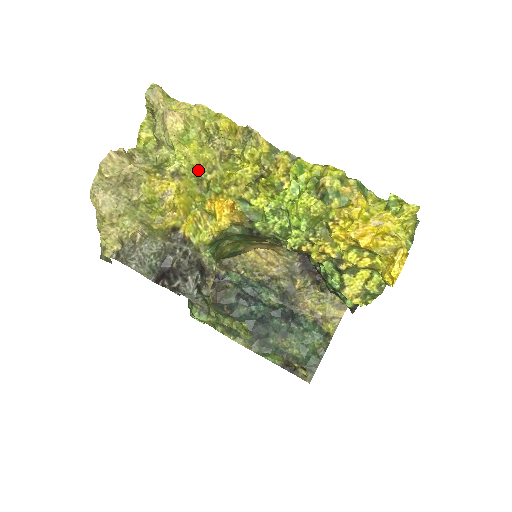
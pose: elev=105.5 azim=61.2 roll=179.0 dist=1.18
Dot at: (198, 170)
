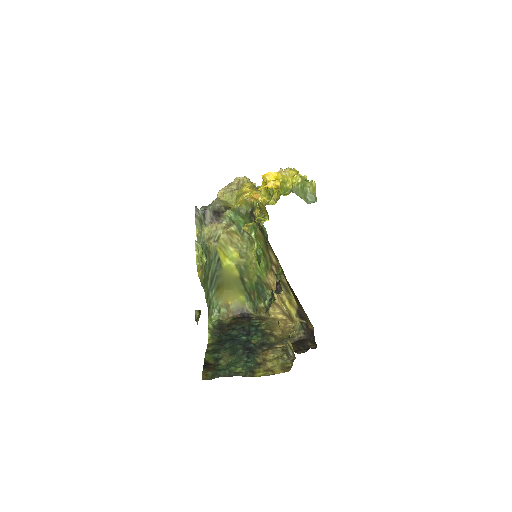
Dot at: occluded
